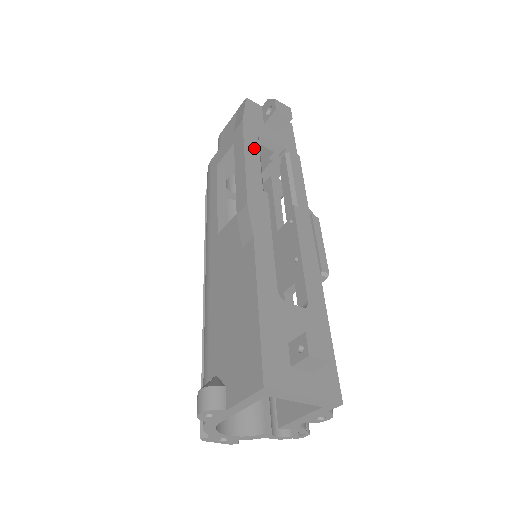
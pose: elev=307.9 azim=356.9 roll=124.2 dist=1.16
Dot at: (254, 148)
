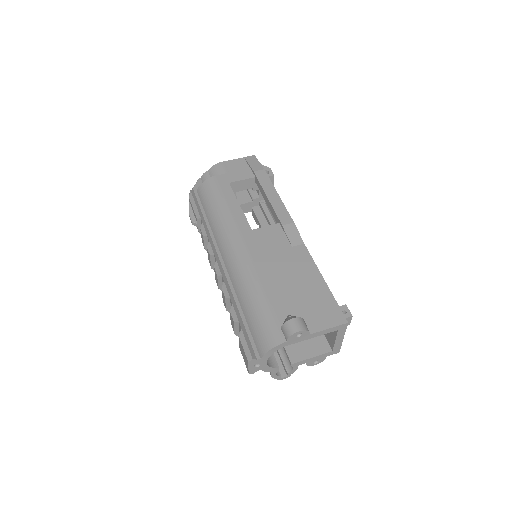
Dot at: occluded
